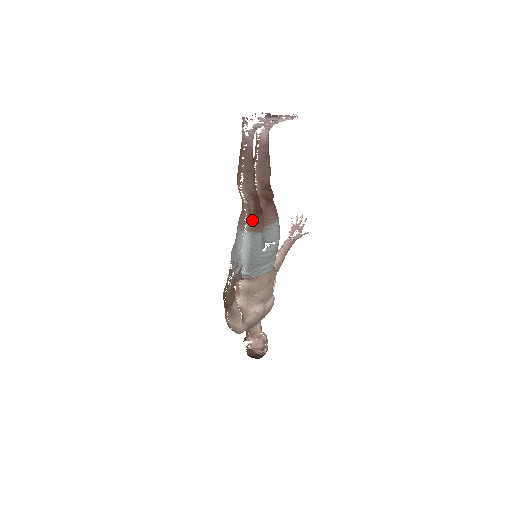
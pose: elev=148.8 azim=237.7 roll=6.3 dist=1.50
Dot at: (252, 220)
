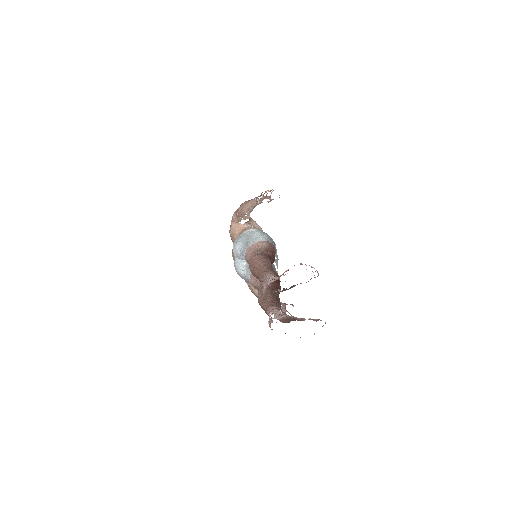
Dot at: occluded
